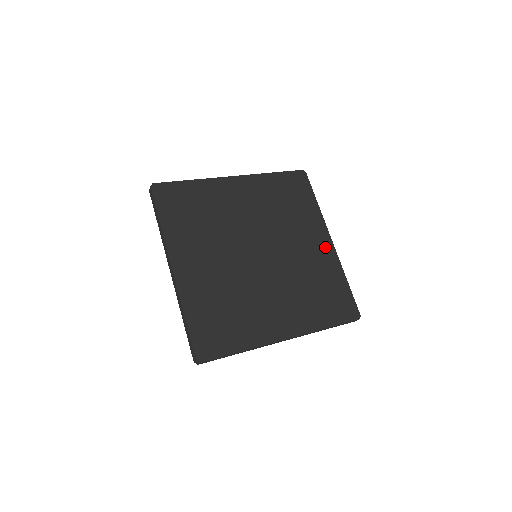
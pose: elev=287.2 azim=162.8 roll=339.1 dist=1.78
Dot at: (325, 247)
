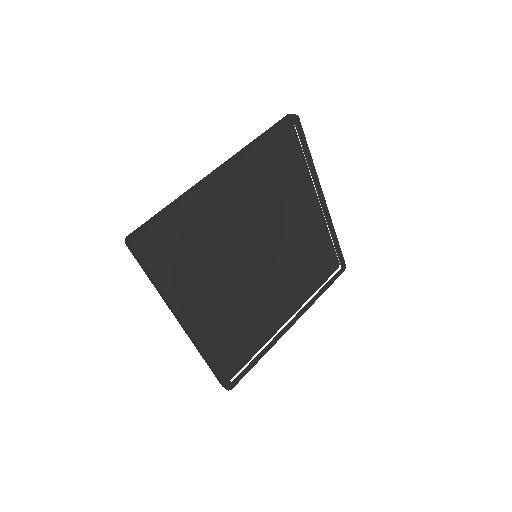
Dot at: (283, 321)
